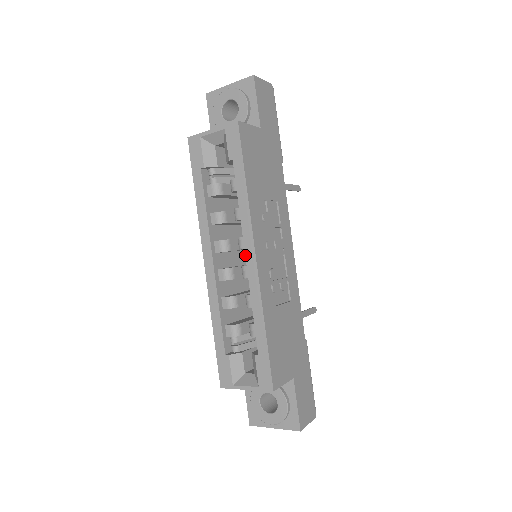
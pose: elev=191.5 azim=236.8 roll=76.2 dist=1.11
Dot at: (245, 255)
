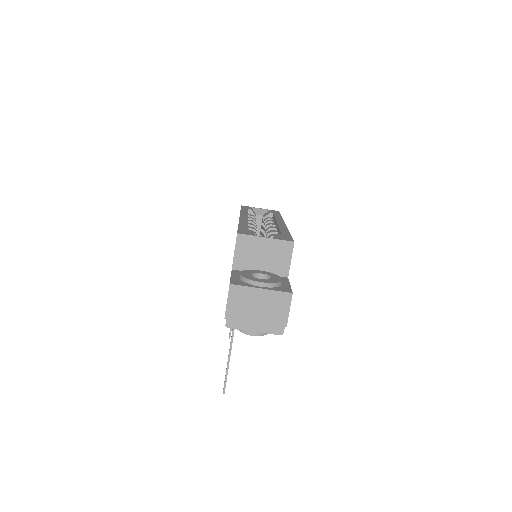
Dot at: (277, 222)
